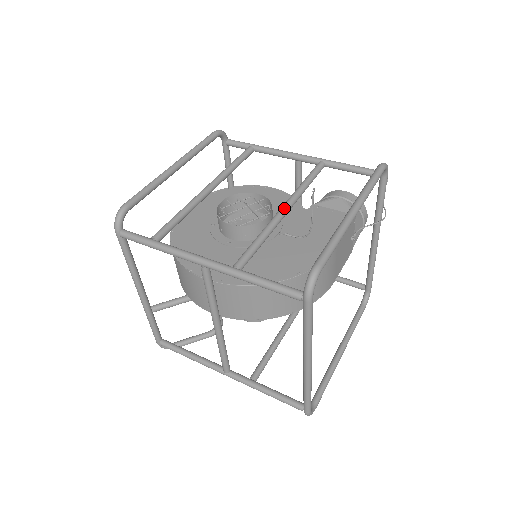
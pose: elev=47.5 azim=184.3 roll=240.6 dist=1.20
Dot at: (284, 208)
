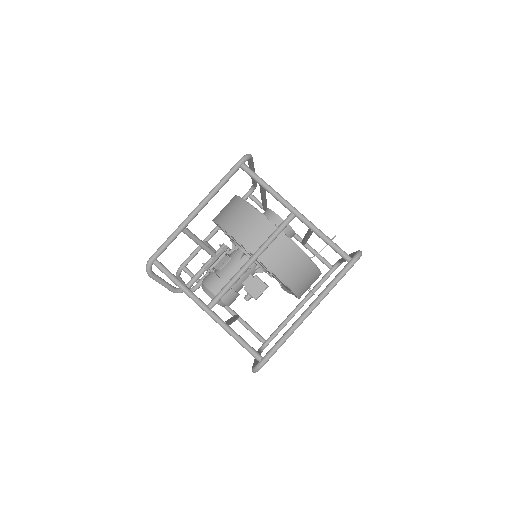
Dot at: occluded
